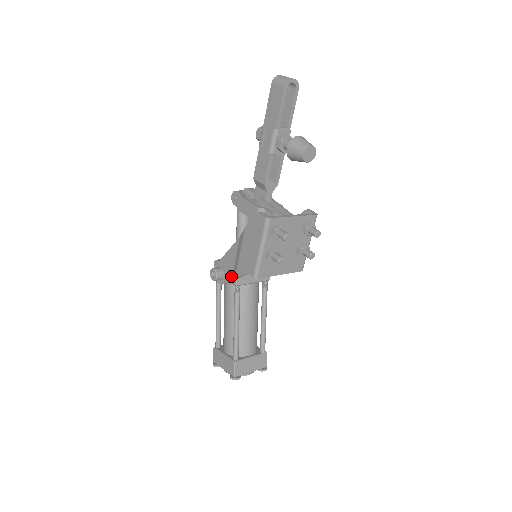
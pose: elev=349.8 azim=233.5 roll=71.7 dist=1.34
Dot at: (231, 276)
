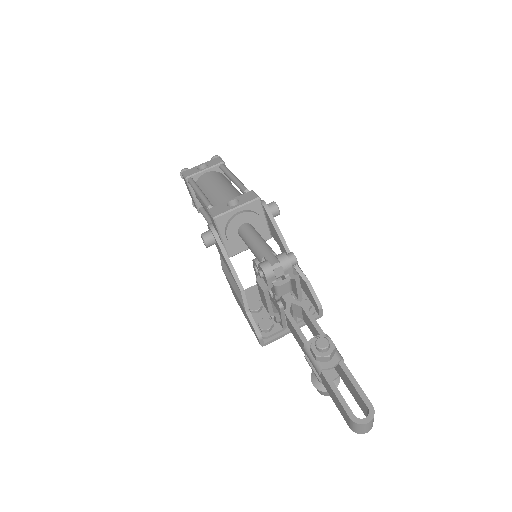
Dot at: (220, 255)
